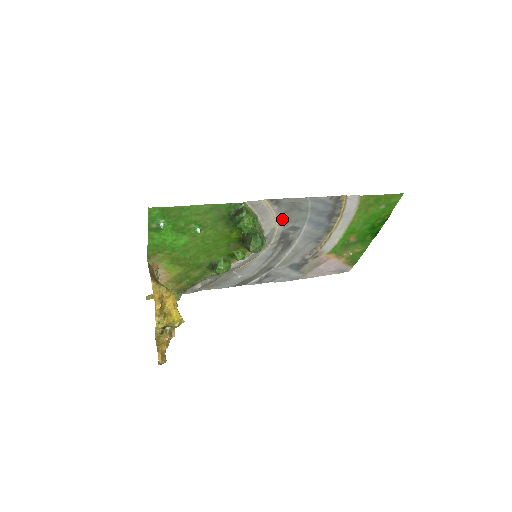
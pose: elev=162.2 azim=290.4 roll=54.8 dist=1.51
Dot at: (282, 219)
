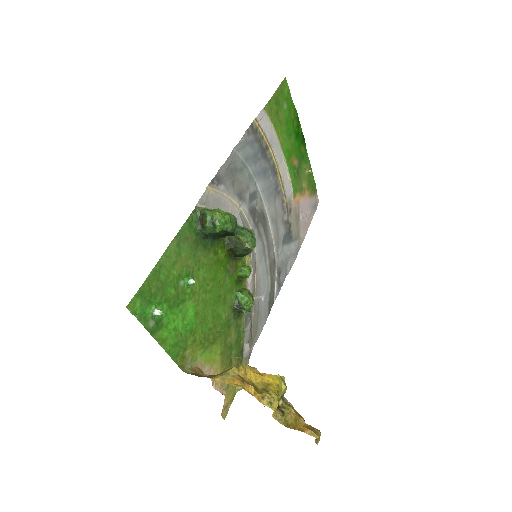
Dot at: (237, 196)
